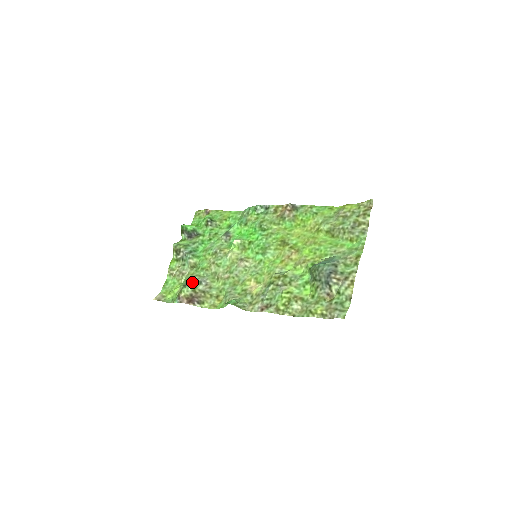
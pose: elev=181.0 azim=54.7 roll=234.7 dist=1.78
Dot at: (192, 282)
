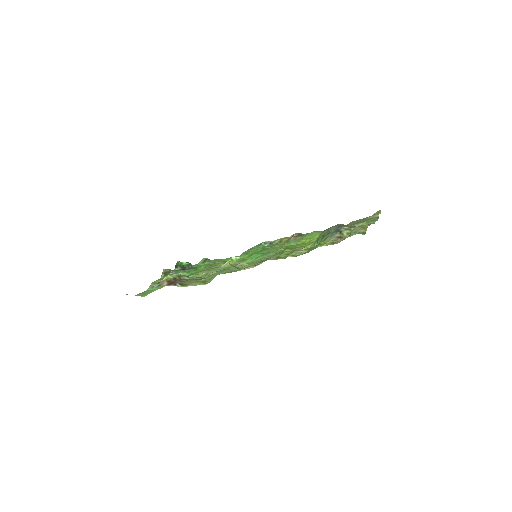
Dot at: occluded
